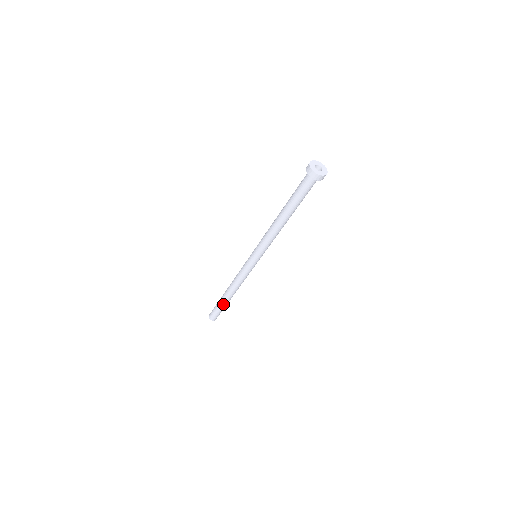
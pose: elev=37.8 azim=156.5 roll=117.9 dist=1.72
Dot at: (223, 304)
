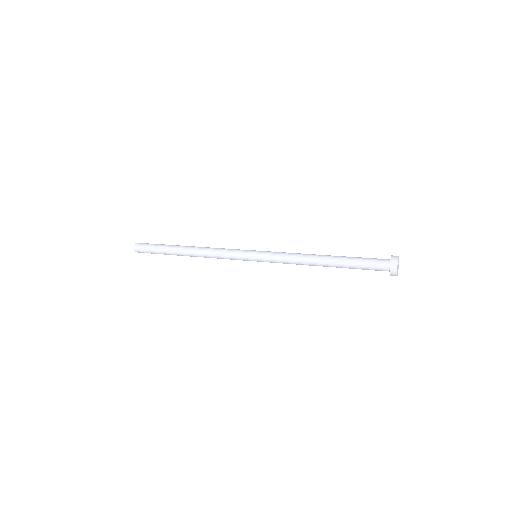
Dot at: (168, 253)
